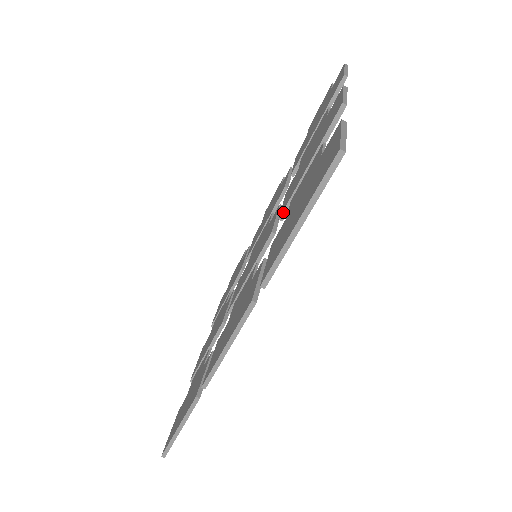
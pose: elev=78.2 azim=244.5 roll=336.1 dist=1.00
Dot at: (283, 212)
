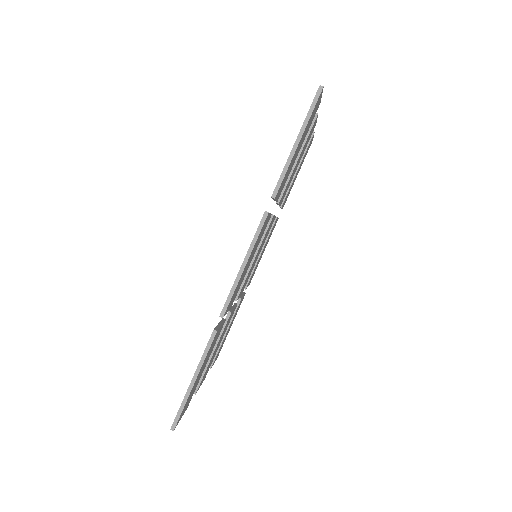
Dot at: occluded
